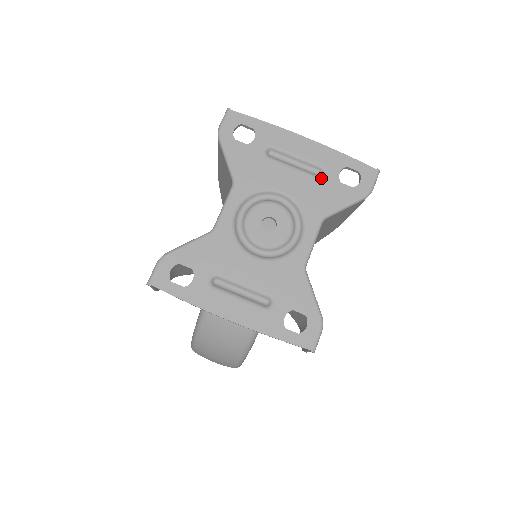
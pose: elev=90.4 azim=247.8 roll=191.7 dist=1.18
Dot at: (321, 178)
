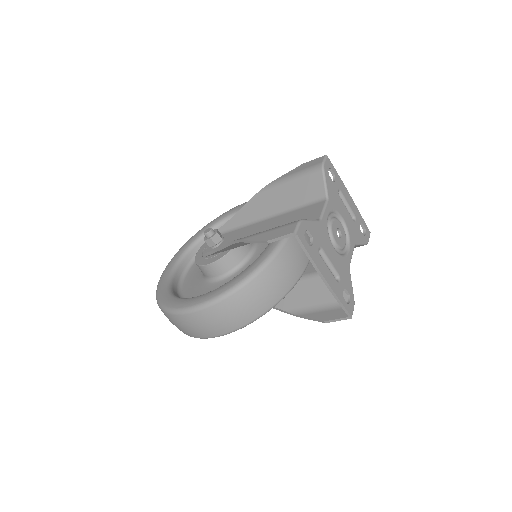
Dot at: (355, 222)
